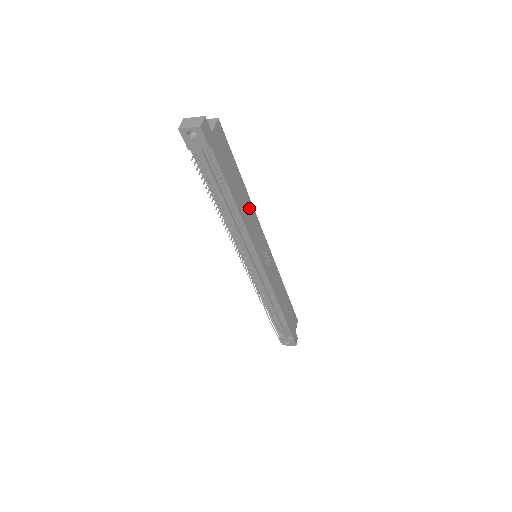
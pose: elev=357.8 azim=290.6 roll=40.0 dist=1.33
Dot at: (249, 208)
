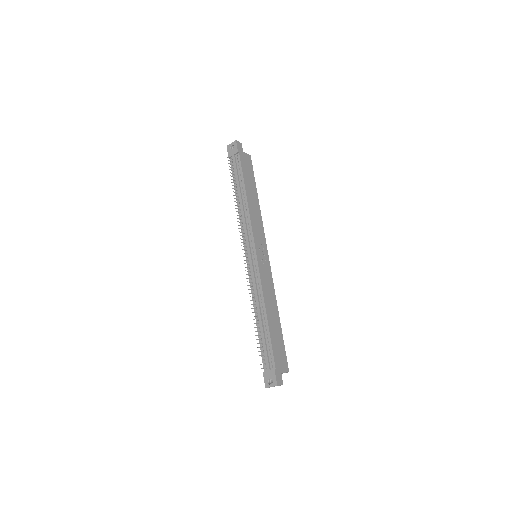
Dot at: (257, 212)
